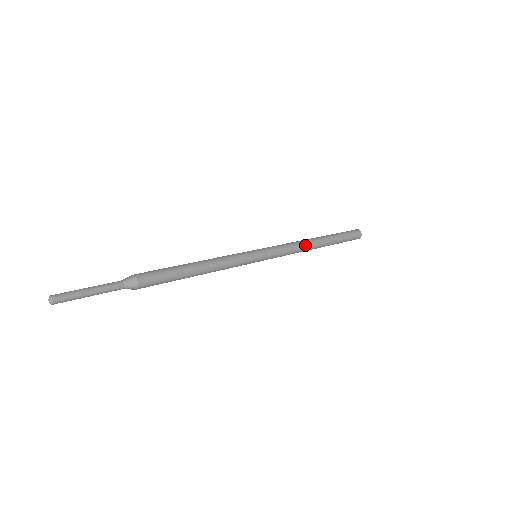
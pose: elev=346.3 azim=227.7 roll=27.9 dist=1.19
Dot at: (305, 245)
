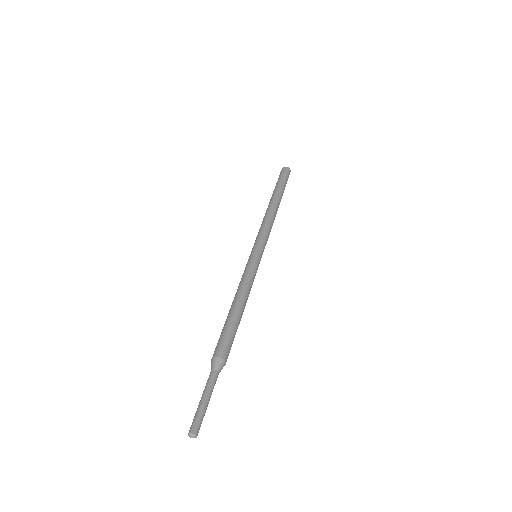
Dot at: (273, 215)
